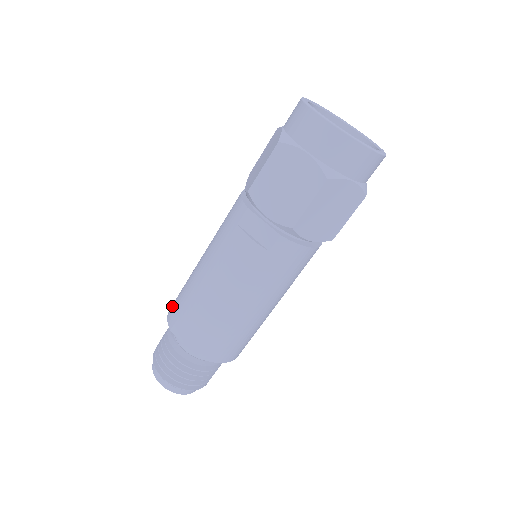
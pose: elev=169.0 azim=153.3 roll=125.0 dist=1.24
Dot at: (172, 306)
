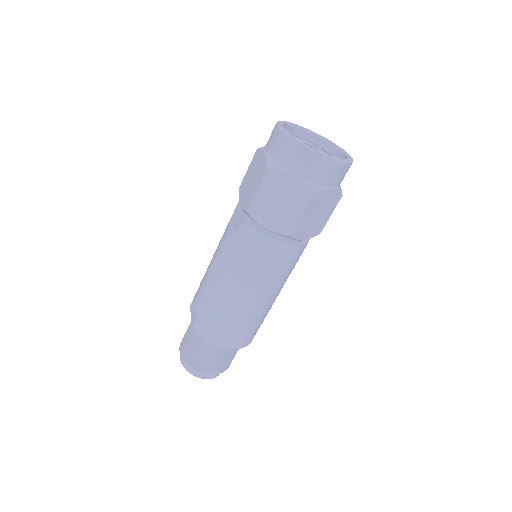
Dot at: occluded
